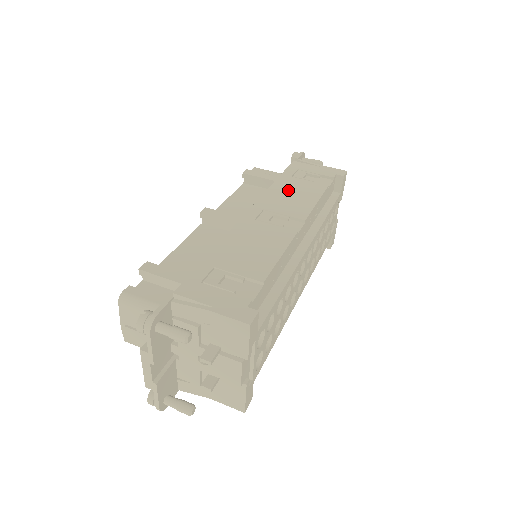
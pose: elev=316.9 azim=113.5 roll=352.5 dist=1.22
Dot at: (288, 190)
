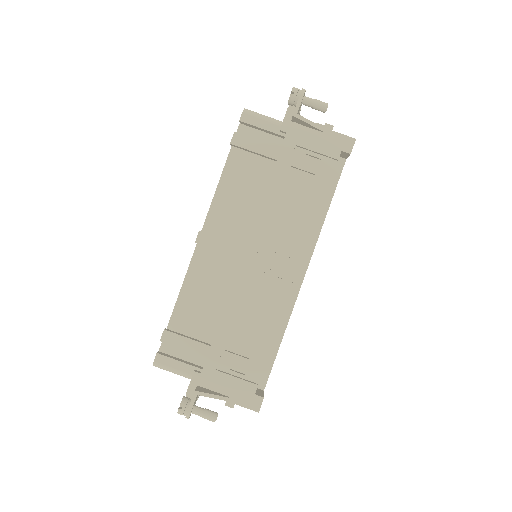
Dot at: (284, 201)
